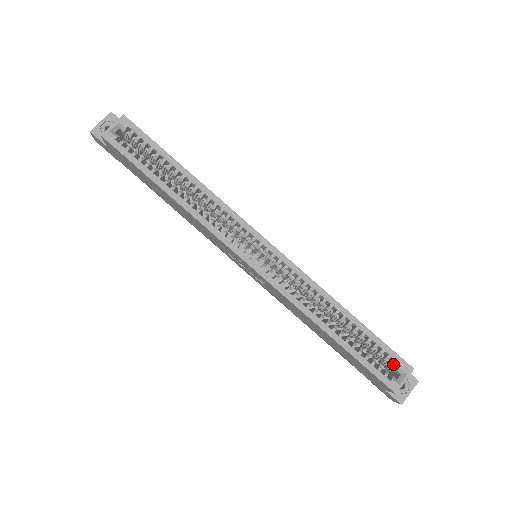
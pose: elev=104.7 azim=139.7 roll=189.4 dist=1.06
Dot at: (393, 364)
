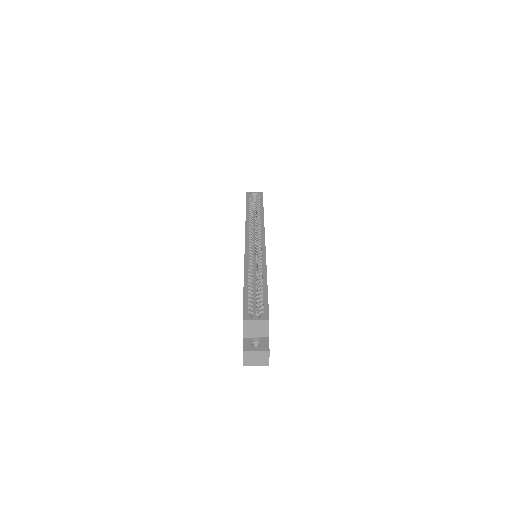
Dot at: (260, 310)
